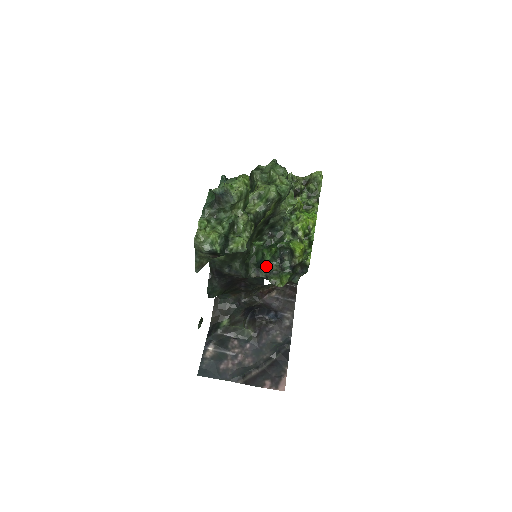
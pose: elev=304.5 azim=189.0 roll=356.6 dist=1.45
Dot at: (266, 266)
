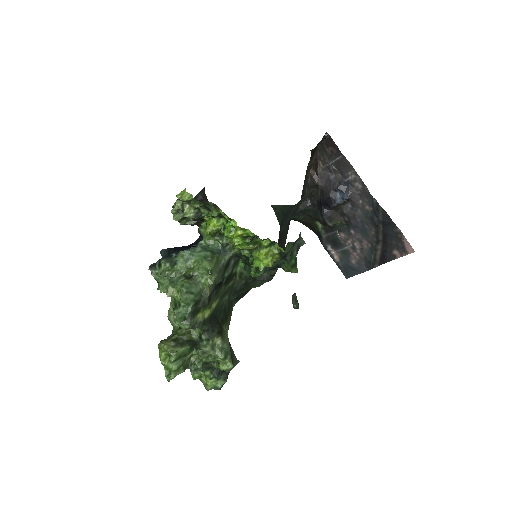
Dot at: (269, 268)
